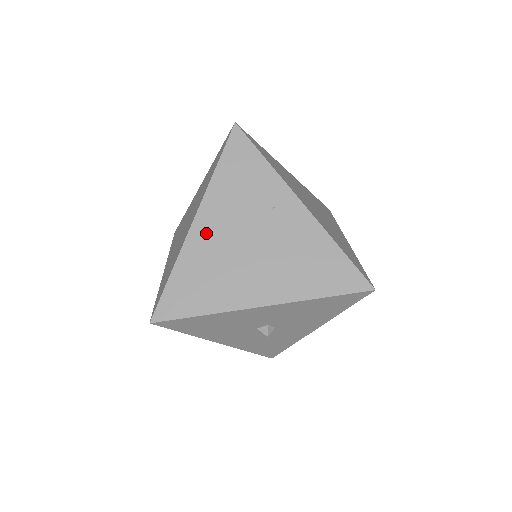
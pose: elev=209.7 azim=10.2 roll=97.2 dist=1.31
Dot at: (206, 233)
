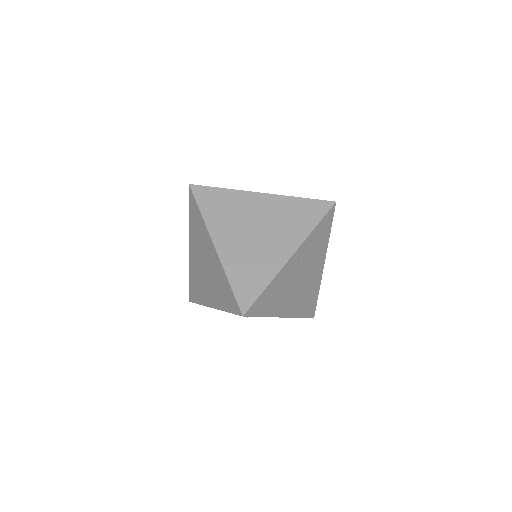
Dot at: (193, 257)
